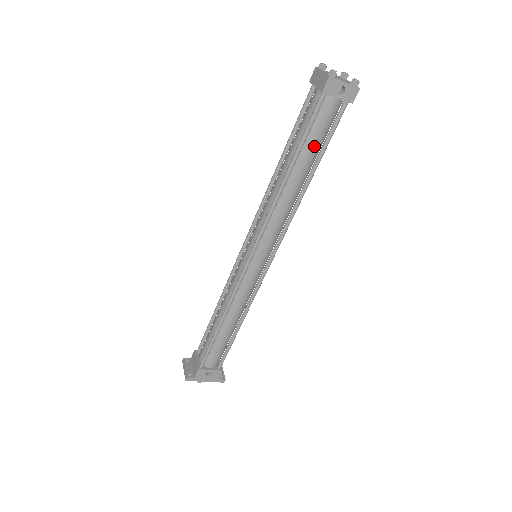
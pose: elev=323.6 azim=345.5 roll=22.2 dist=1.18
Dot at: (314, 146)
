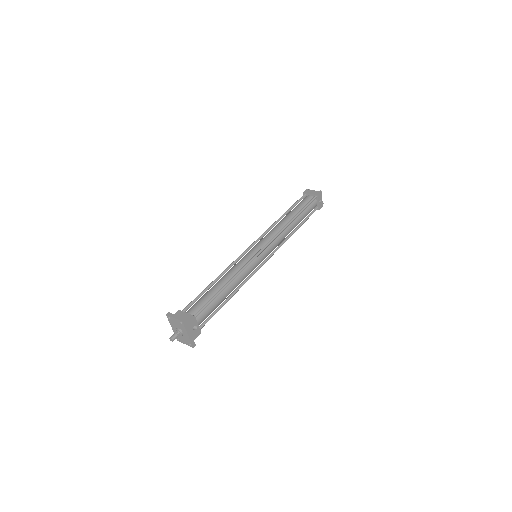
Dot at: (305, 215)
